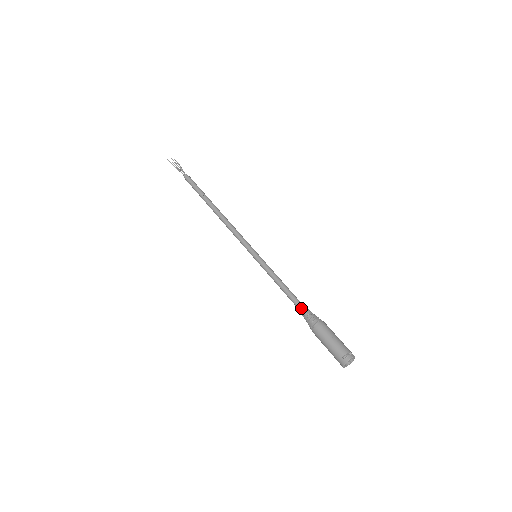
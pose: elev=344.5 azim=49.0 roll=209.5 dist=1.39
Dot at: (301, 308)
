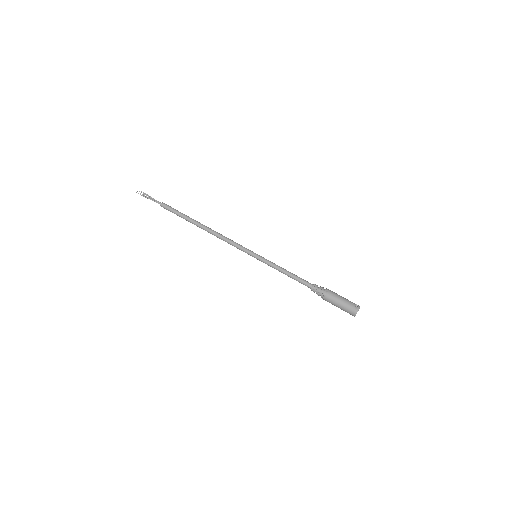
Dot at: (309, 285)
